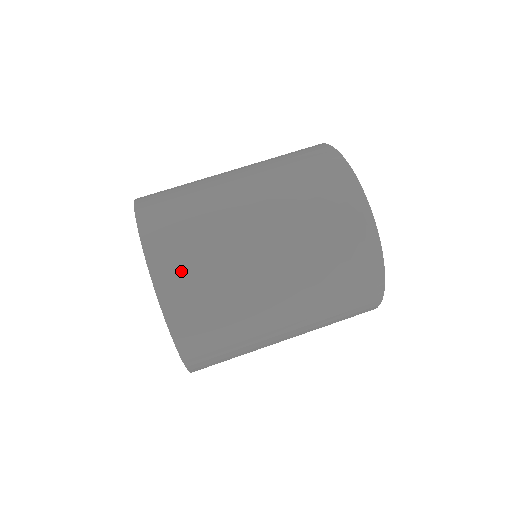
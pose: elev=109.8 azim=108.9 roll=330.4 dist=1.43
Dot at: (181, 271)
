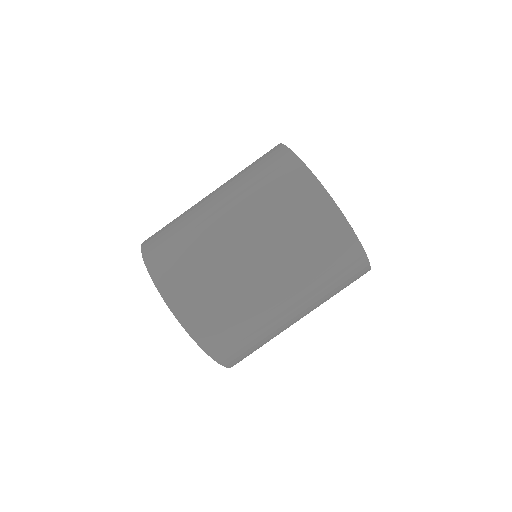
Dot at: (179, 278)
